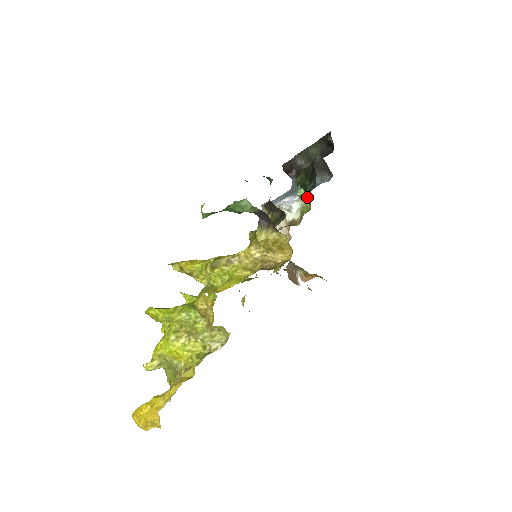
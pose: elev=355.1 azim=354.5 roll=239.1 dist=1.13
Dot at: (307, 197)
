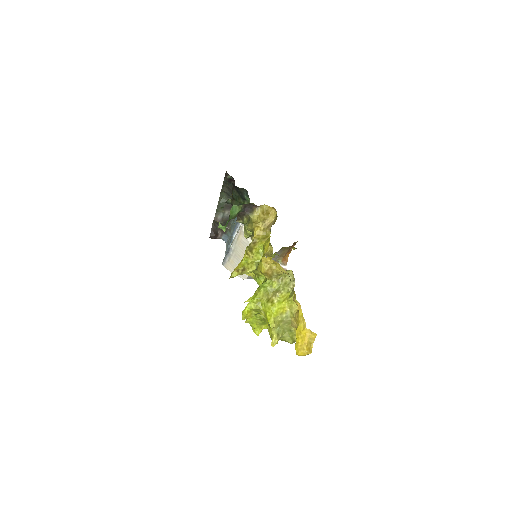
Dot at: occluded
